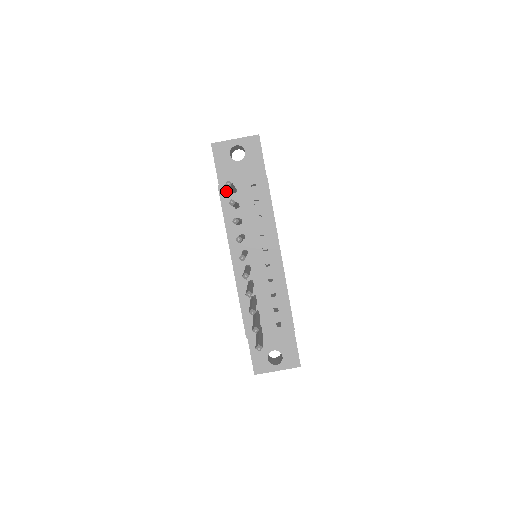
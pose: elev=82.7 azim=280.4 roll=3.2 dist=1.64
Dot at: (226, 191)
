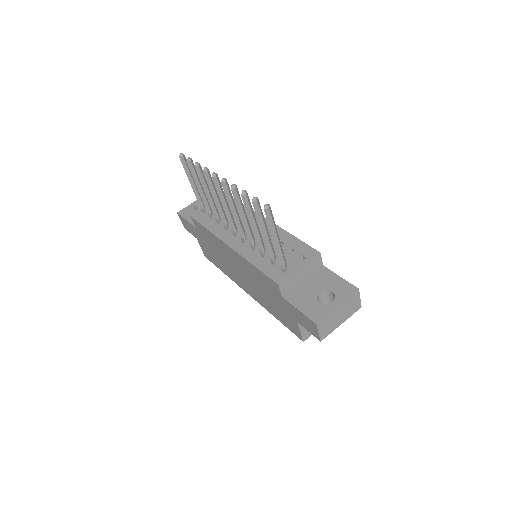
Dot at: (199, 215)
